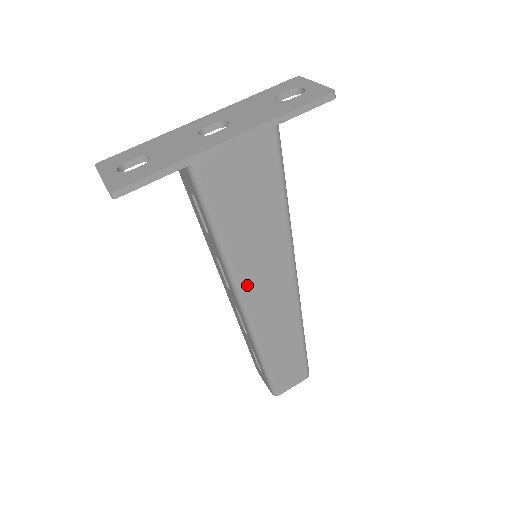
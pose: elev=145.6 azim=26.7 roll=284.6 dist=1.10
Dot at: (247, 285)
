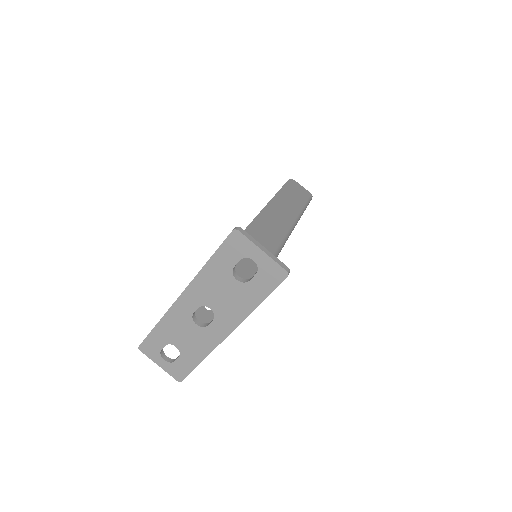
Dot at: occluded
